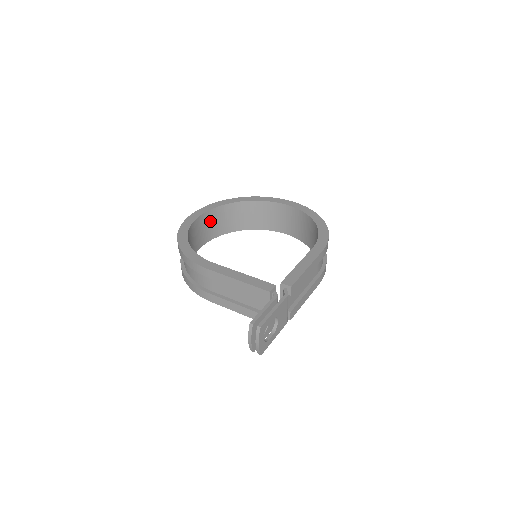
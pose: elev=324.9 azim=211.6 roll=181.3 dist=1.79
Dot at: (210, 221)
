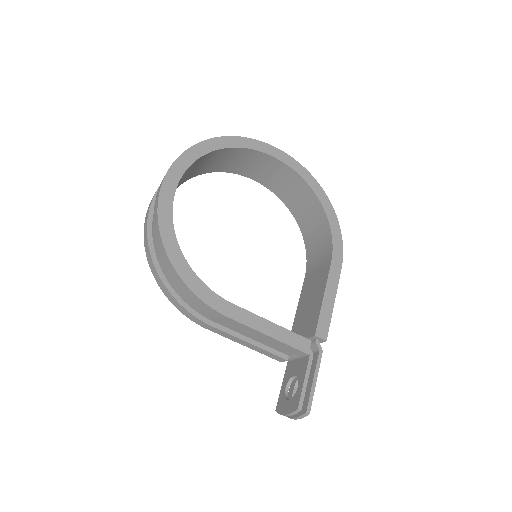
Dot at: (181, 178)
